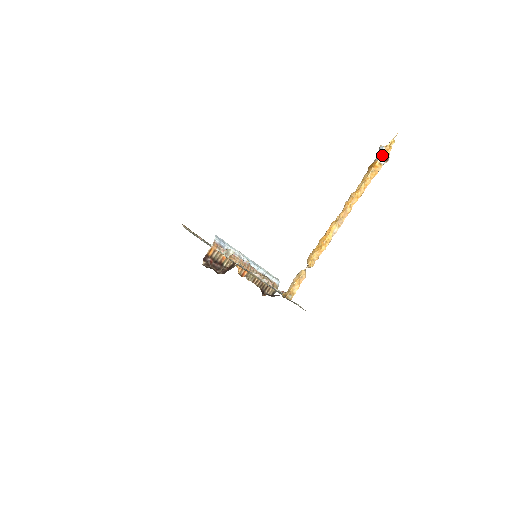
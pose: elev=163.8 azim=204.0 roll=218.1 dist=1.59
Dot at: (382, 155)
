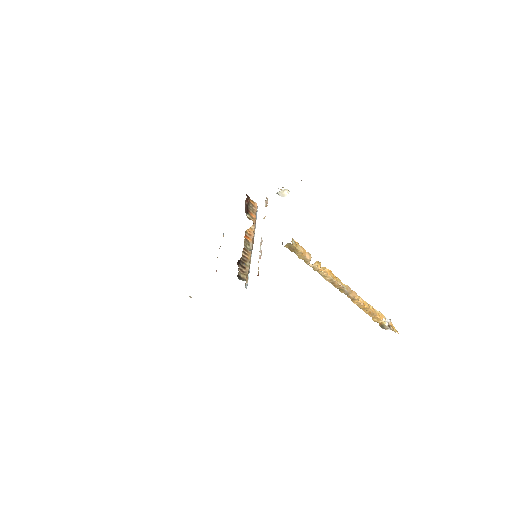
Dot at: (388, 320)
